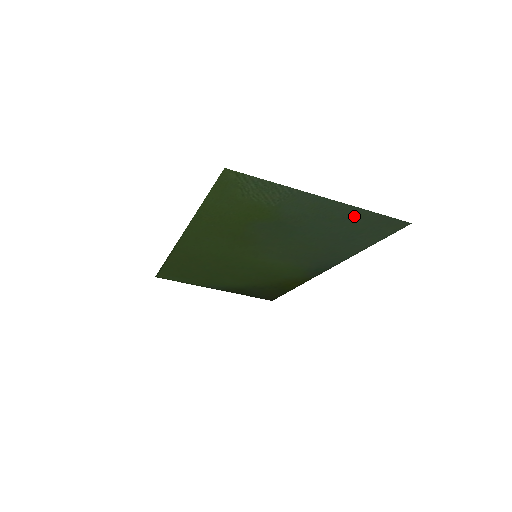
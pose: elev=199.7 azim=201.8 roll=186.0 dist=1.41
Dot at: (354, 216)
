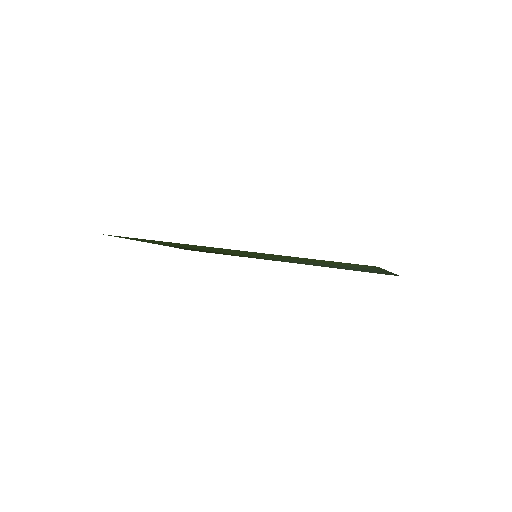
Dot at: (382, 272)
